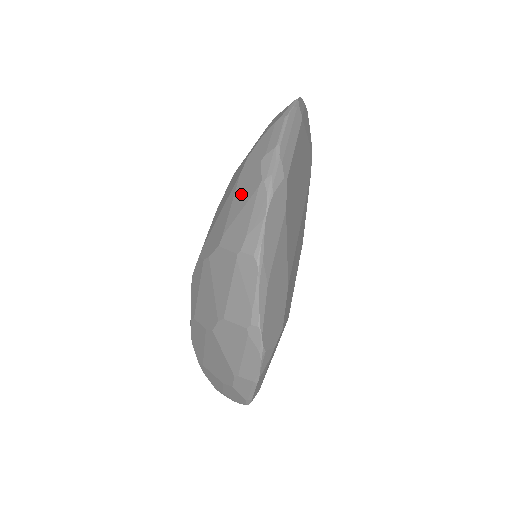
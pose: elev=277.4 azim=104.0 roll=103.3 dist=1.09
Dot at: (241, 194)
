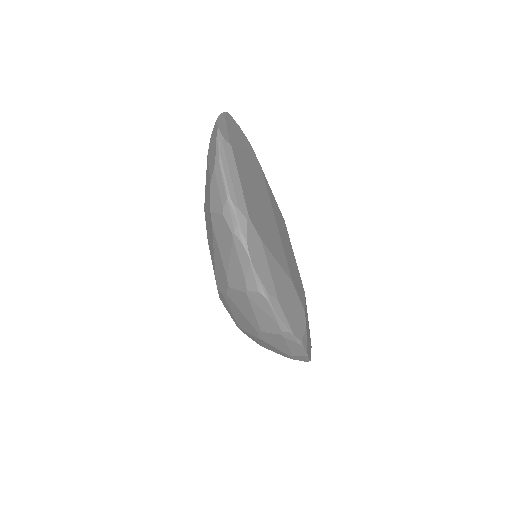
Dot at: (222, 244)
